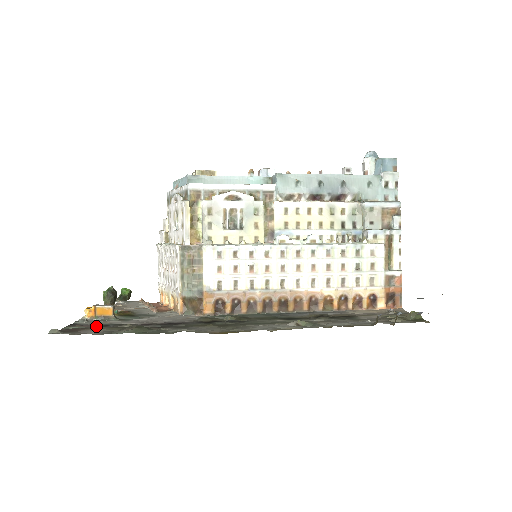
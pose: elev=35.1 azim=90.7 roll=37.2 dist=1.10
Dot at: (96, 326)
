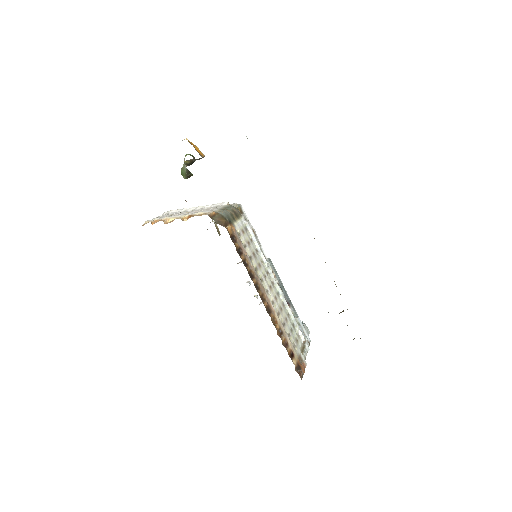
Dot at: occluded
